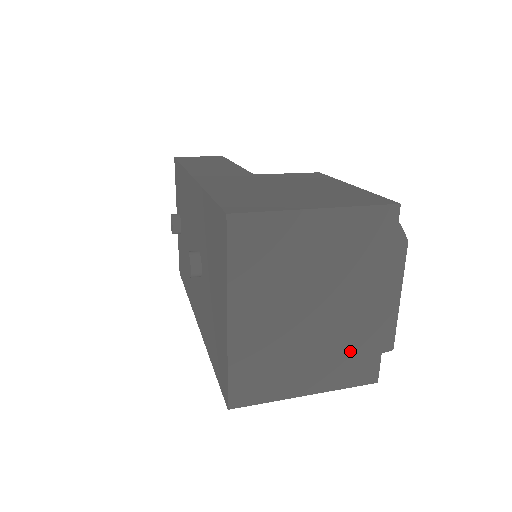
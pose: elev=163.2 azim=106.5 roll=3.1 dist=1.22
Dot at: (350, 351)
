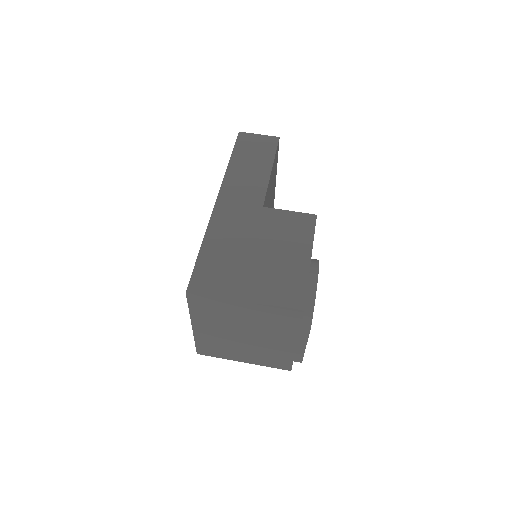
Dot at: (271, 356)
